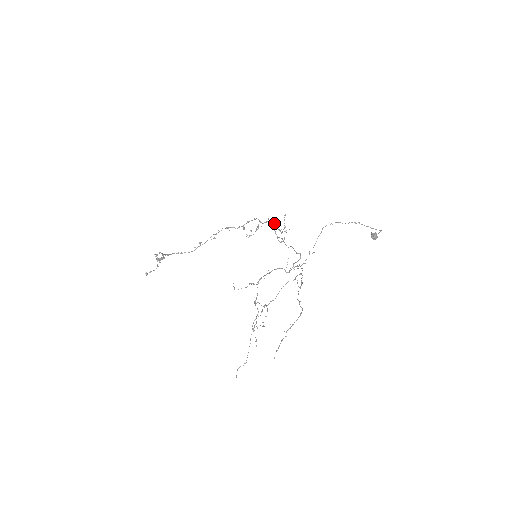
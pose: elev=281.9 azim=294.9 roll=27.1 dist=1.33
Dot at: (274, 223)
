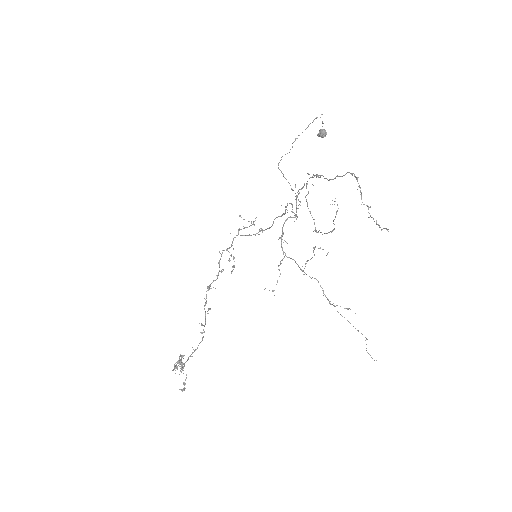
Dot at: occluded
